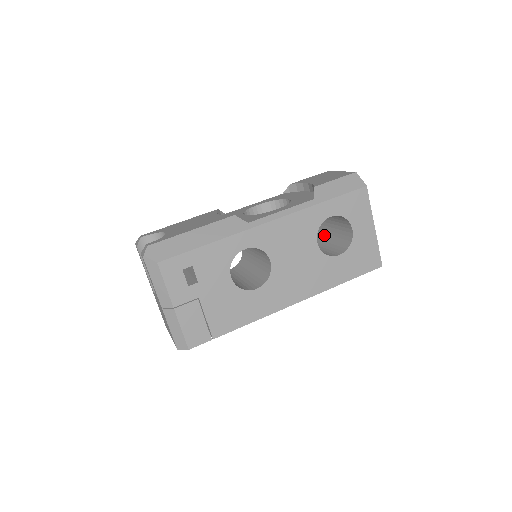
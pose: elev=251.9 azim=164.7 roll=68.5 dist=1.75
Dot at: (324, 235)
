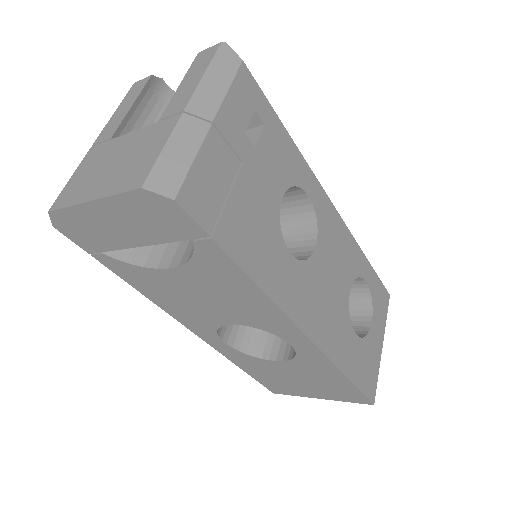
Dot at: occluded
